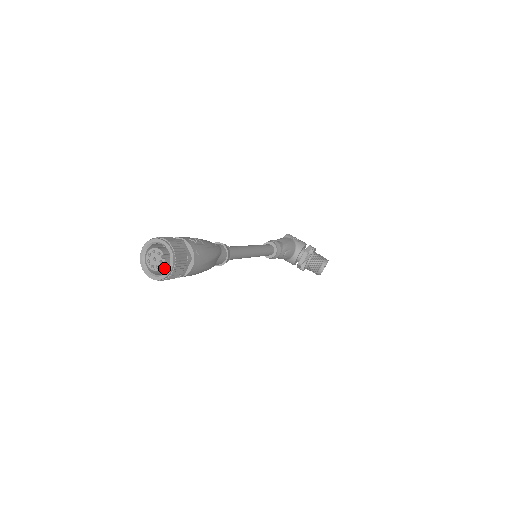
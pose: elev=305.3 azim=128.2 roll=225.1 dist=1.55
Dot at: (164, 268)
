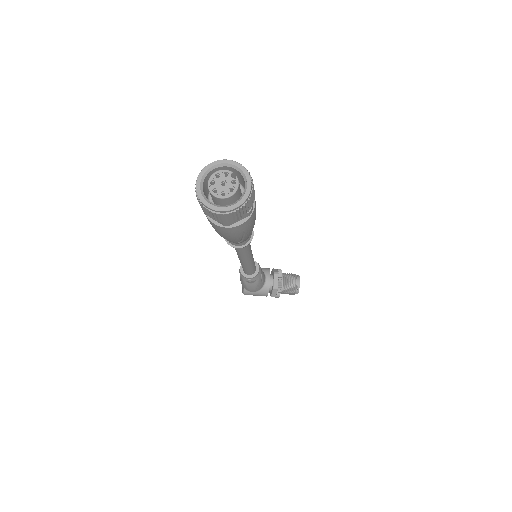
Dot at: (237, 193)
